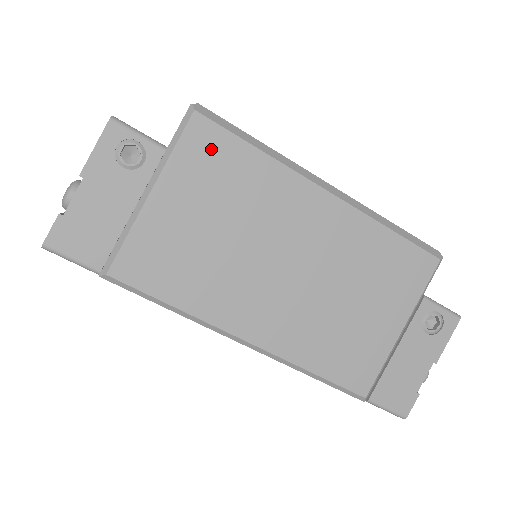
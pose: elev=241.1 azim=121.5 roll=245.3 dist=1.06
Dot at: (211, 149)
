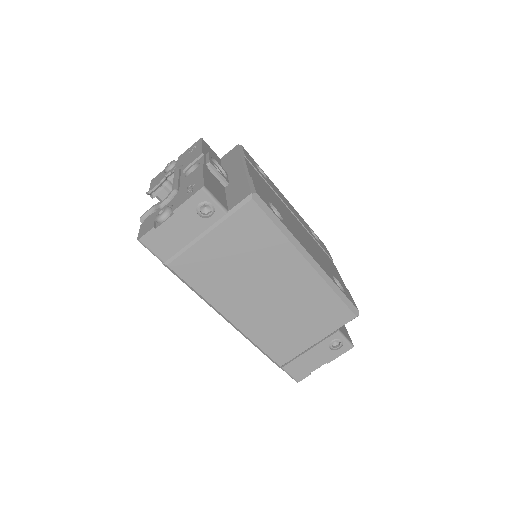
Dot at: (252, 222)
